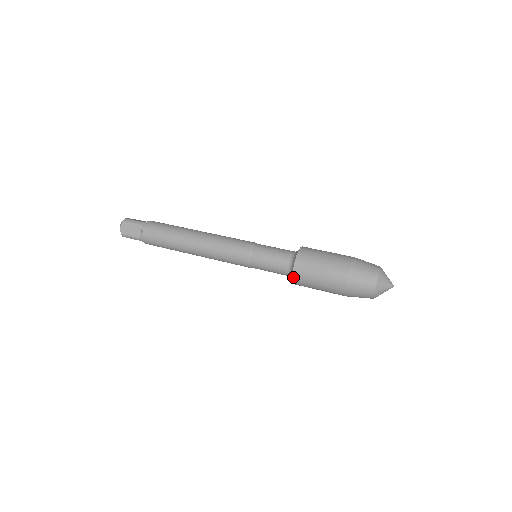
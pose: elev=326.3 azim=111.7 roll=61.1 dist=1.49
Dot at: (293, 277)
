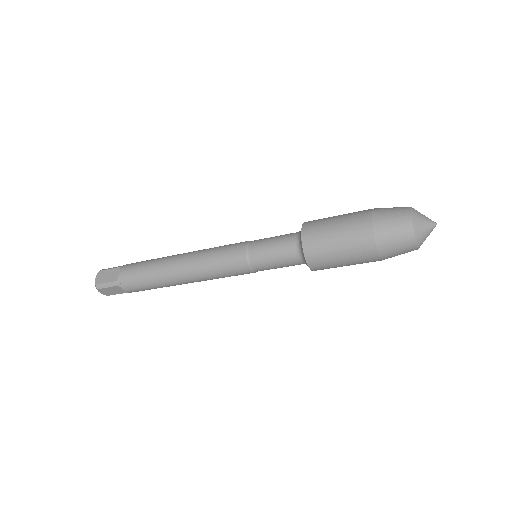
Dot at: (303, 247)
